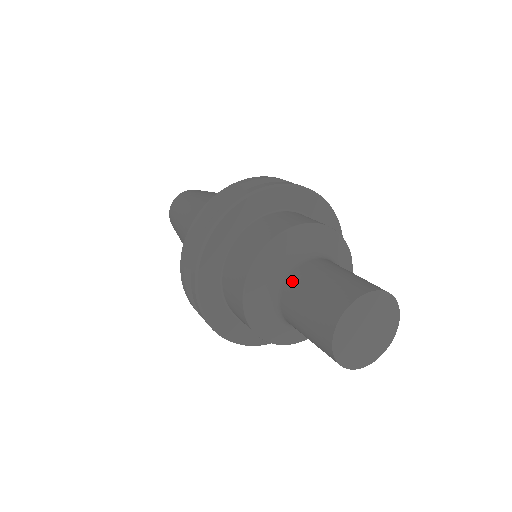
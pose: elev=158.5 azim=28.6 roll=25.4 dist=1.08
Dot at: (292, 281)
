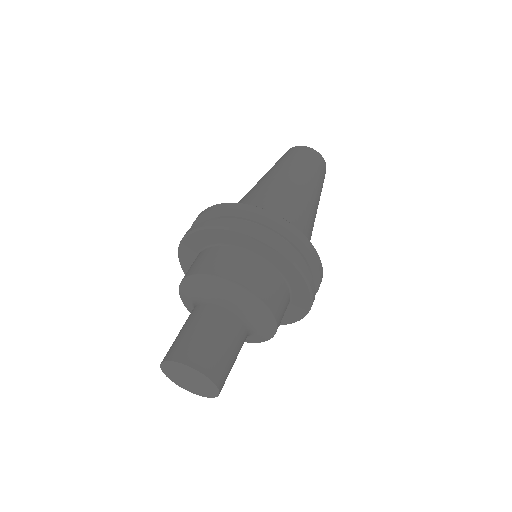
Dot at: occluded
